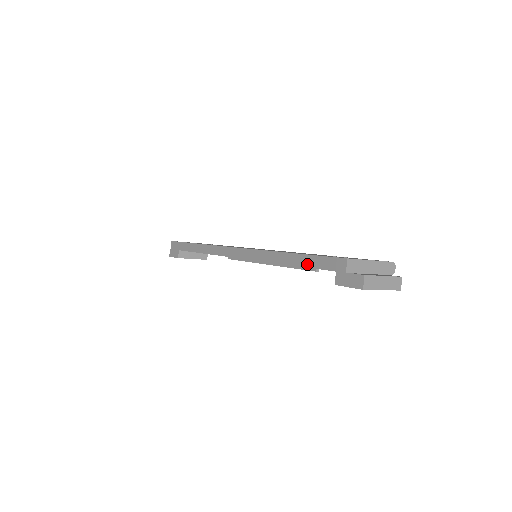
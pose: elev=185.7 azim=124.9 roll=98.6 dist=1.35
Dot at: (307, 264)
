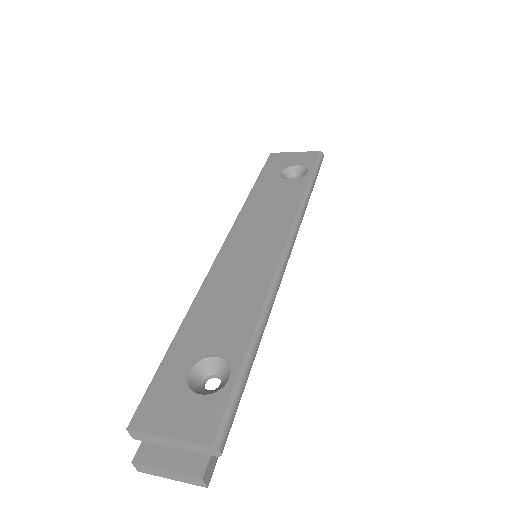
Dot at: occluded
